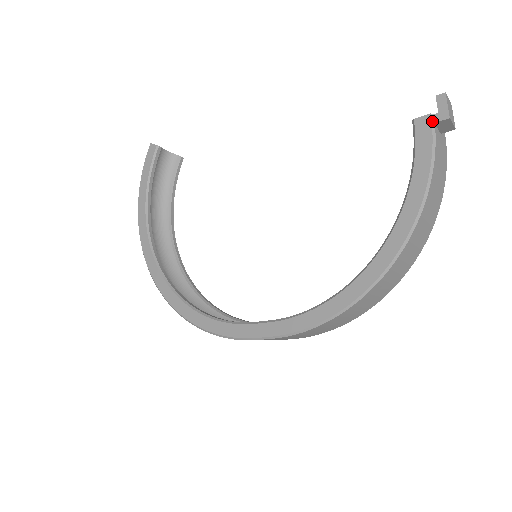
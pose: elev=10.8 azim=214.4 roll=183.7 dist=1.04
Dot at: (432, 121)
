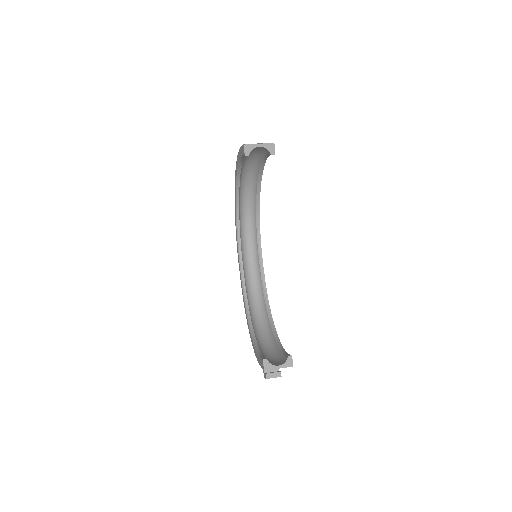
Dot at: (263, 369)
